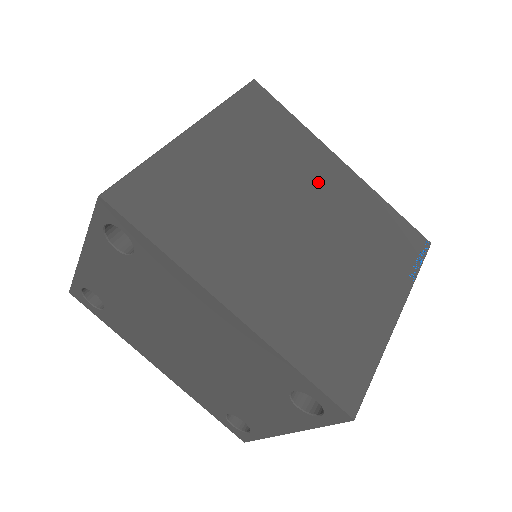
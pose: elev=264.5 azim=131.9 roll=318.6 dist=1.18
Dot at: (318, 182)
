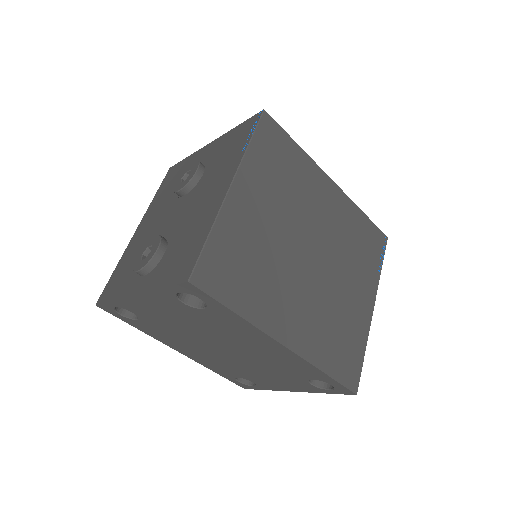
Dot at: (319, 208)
